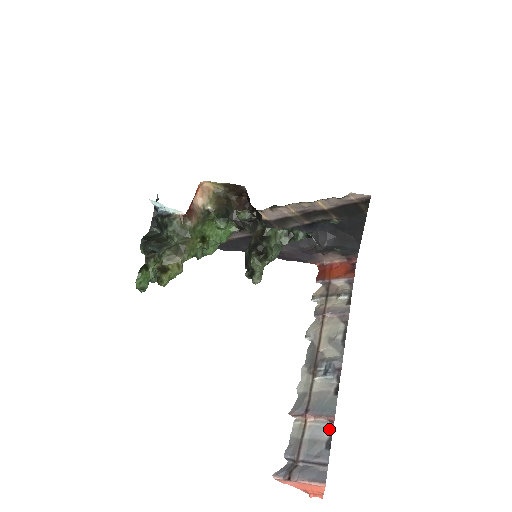
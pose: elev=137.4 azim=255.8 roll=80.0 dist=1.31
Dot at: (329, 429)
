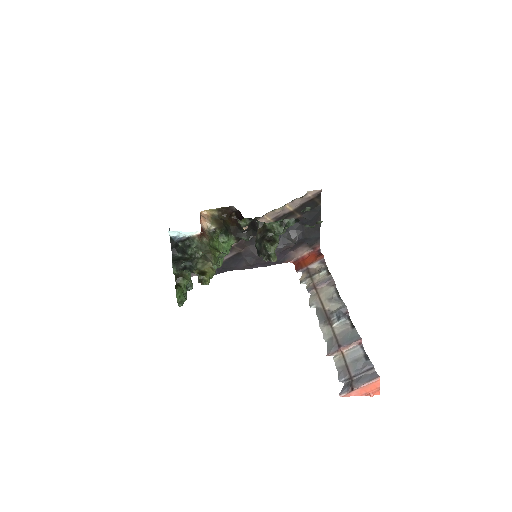
Dot at: (361, 349)
